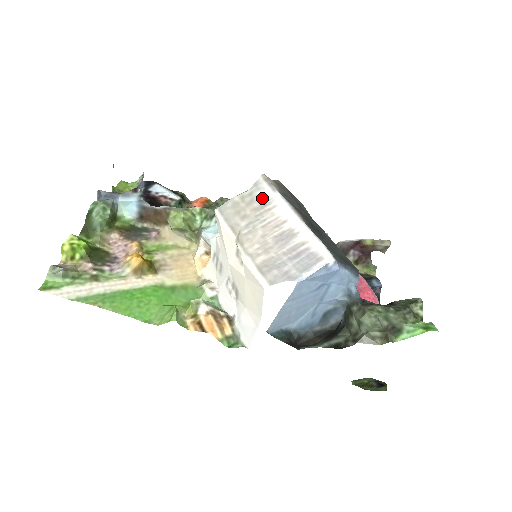
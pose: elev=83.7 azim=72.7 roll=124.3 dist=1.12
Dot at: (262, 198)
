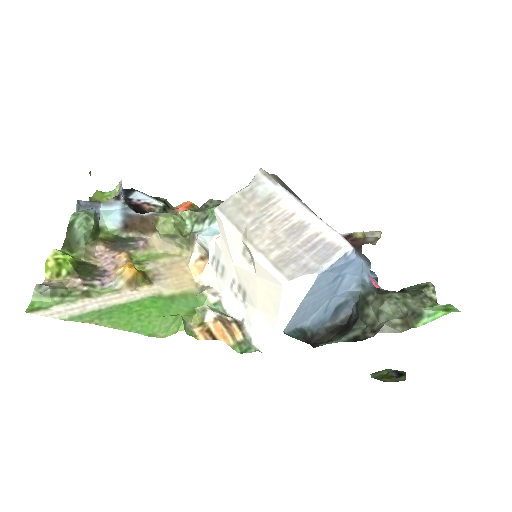
Dot at: (264, 193)
